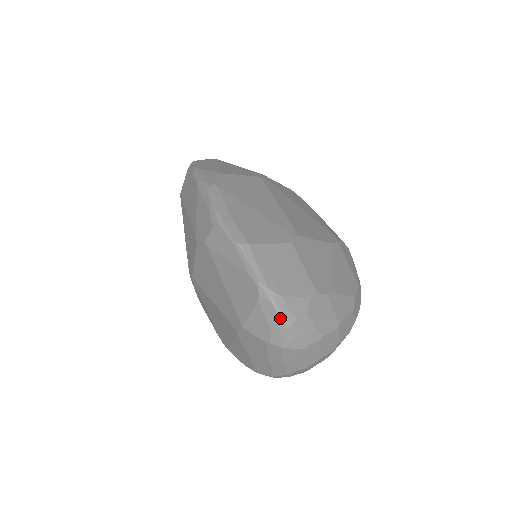
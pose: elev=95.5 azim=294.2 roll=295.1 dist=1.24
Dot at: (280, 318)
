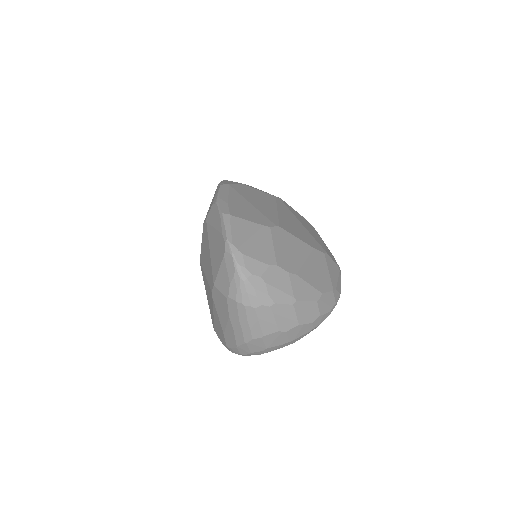
Dot at: (236, 270)
